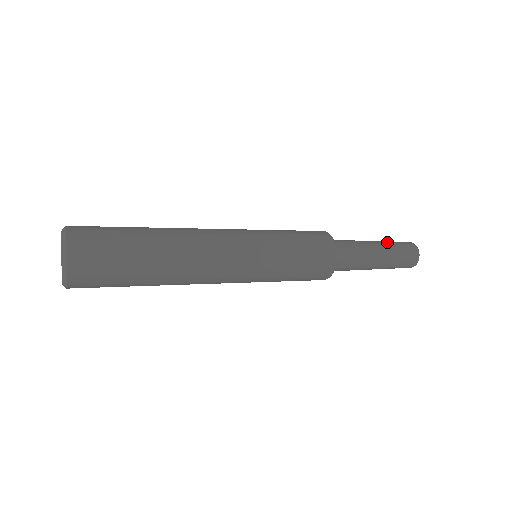
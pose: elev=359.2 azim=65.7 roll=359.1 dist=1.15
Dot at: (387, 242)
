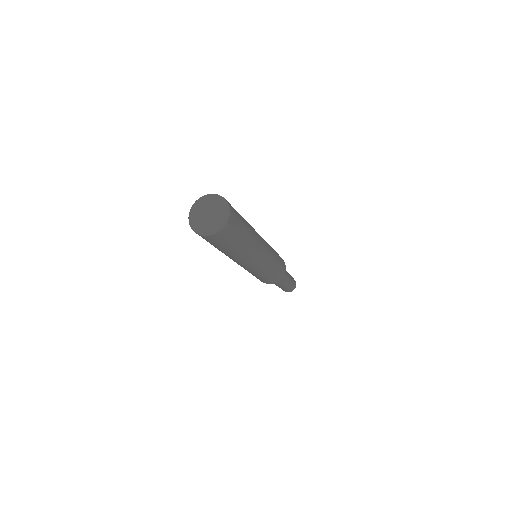
Dot at: occluded
